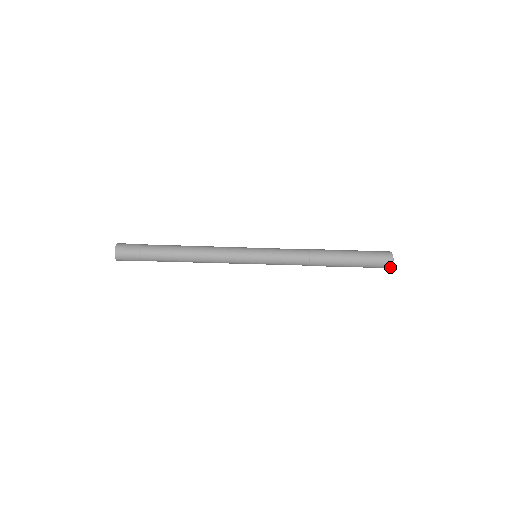
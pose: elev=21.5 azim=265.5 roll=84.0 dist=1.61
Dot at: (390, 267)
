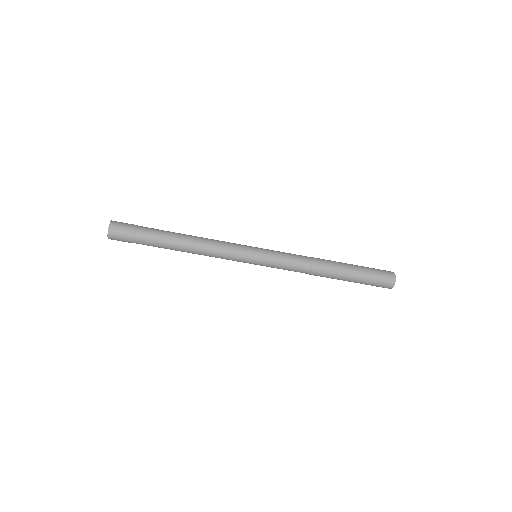
Dot at: (390, 288)
